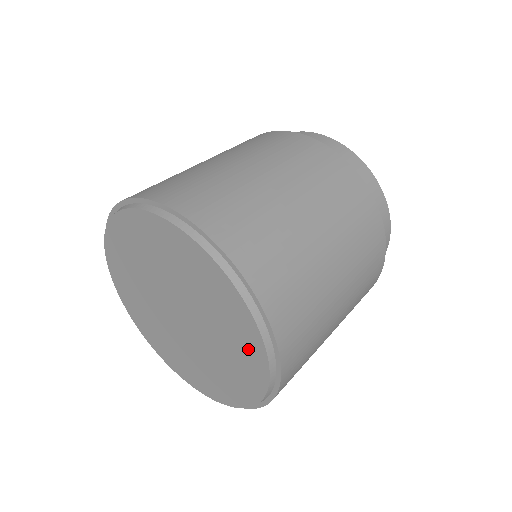
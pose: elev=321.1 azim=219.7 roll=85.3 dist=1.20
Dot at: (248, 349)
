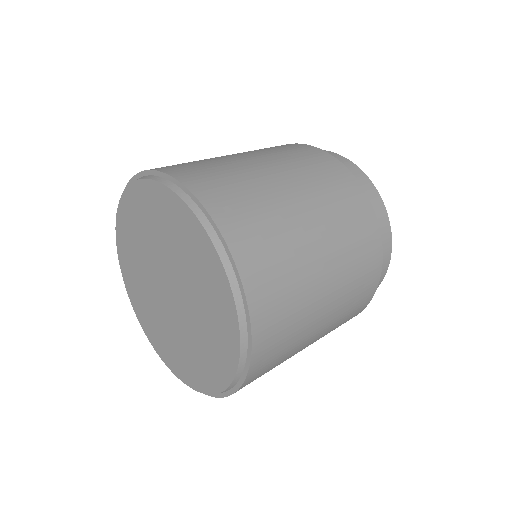
Dot at: (224, 334)
